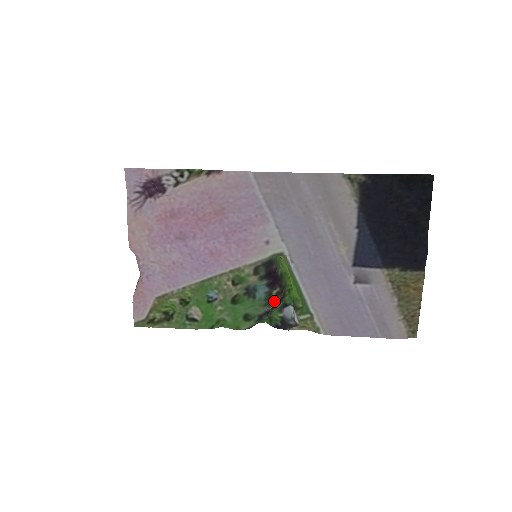
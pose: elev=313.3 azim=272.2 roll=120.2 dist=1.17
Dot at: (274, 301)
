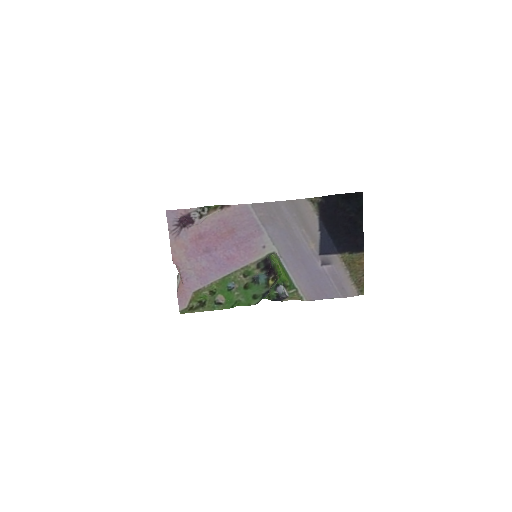
Dot at: (271, 284)
